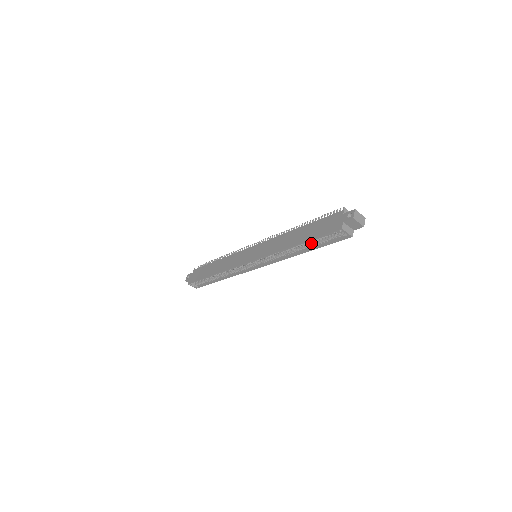
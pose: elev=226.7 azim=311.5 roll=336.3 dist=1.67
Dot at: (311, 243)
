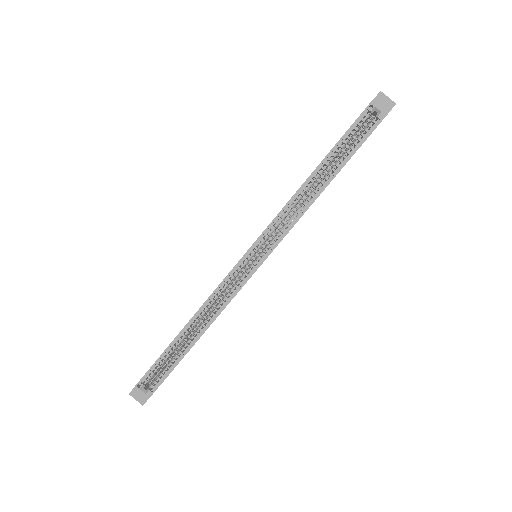
Dot at: (336, 162)
